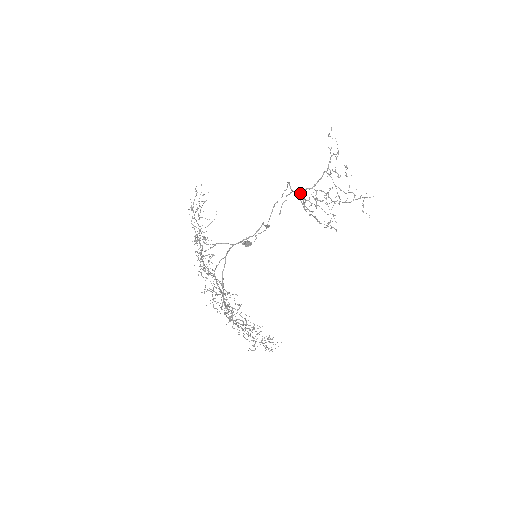
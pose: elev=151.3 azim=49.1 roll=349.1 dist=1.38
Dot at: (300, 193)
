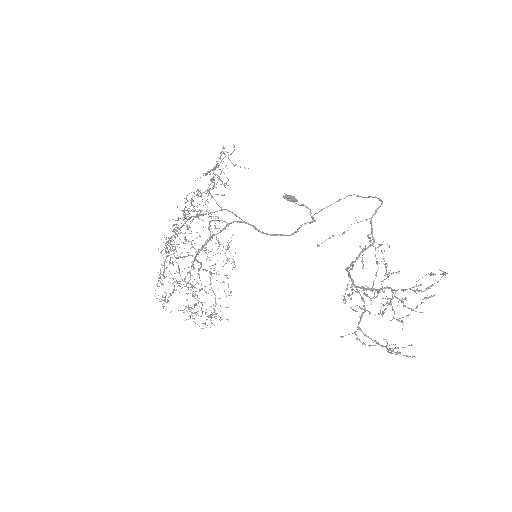
Dot at: occluded
